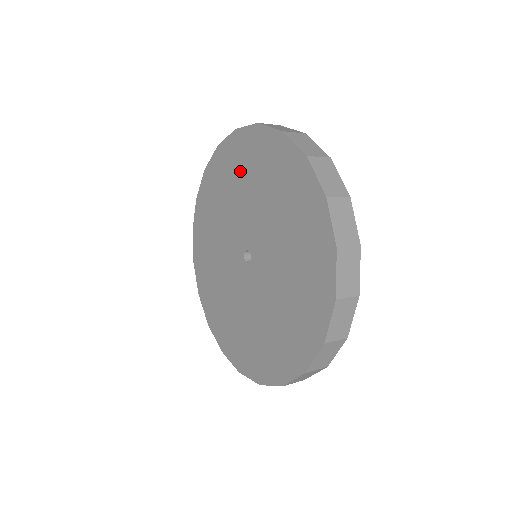
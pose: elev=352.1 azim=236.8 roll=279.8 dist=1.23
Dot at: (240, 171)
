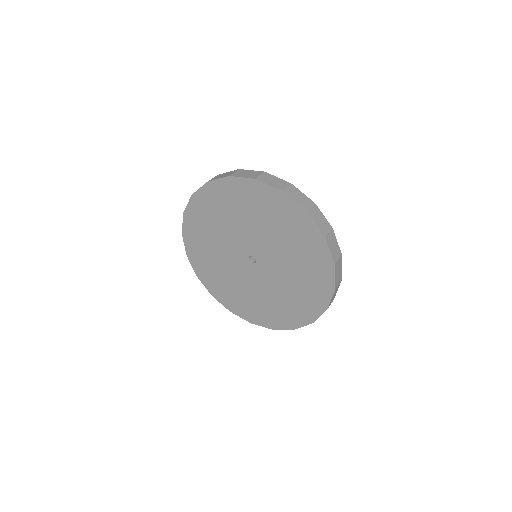
Dot at: (212, 216)
